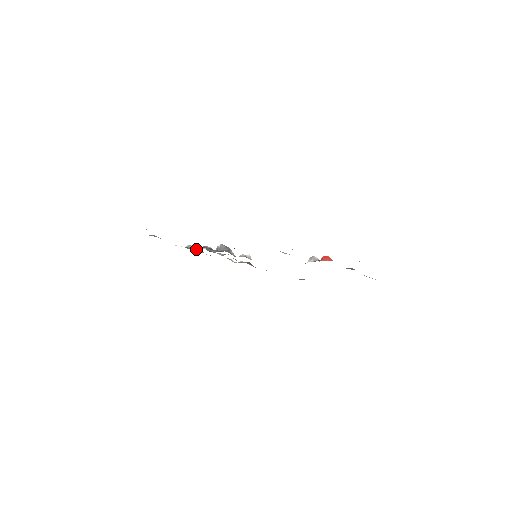
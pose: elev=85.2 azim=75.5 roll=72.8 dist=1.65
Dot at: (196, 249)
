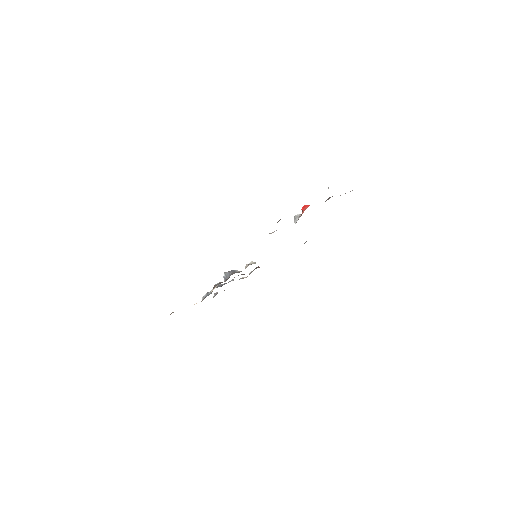
Dot at: occluded
